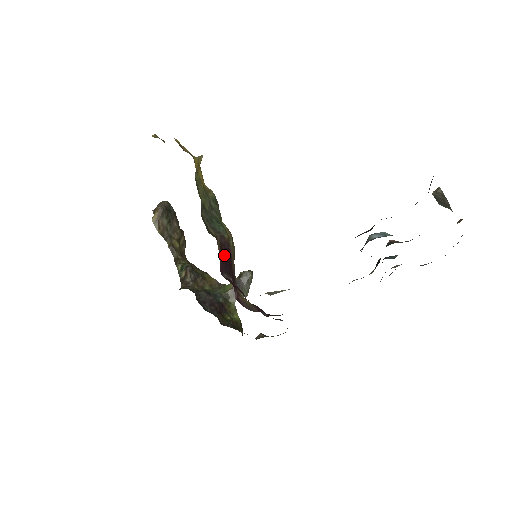
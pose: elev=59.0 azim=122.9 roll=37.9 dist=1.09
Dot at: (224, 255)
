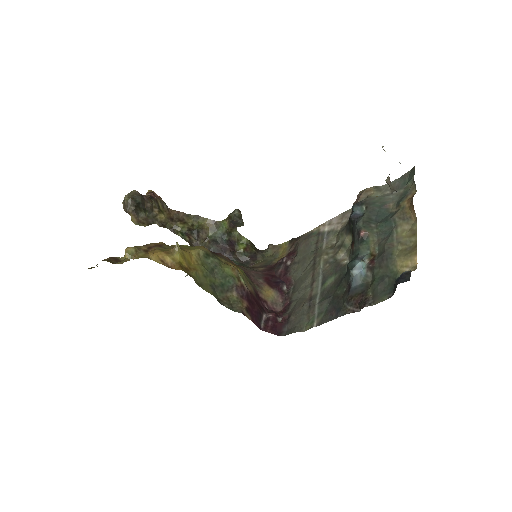
Dot at: (251, 310)
